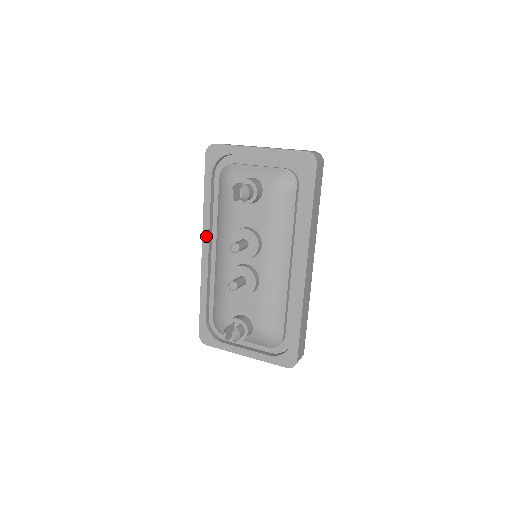
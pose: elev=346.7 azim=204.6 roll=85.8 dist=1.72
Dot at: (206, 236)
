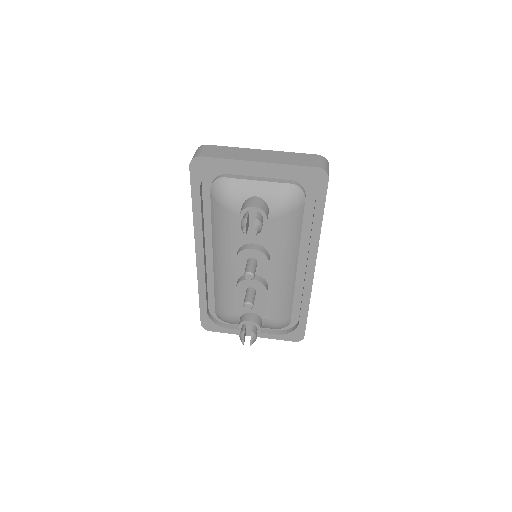
Dot at: (200, 245)
